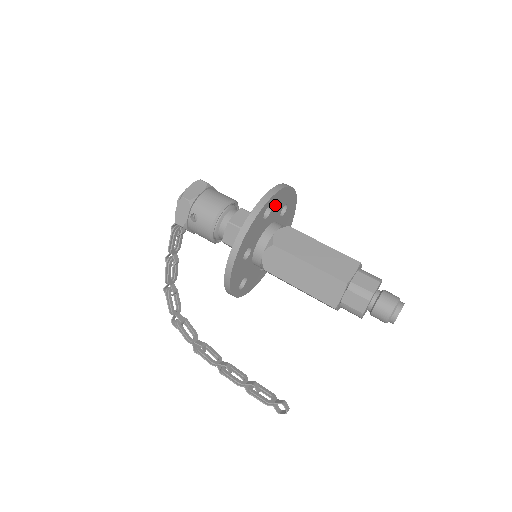
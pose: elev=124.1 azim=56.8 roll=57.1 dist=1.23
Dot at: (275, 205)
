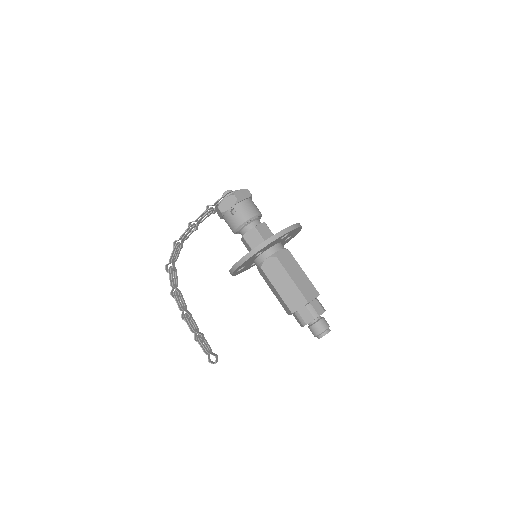
Dot at: occluded
